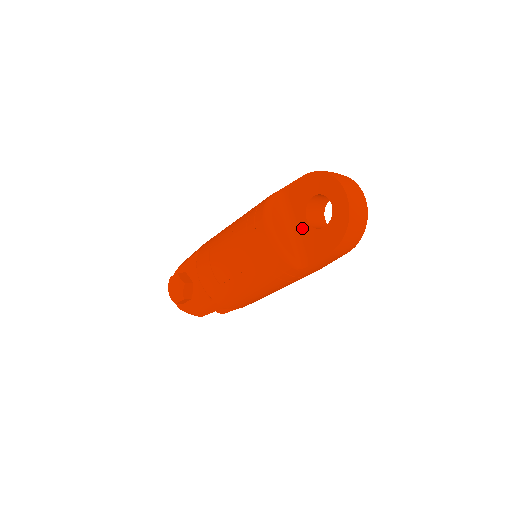
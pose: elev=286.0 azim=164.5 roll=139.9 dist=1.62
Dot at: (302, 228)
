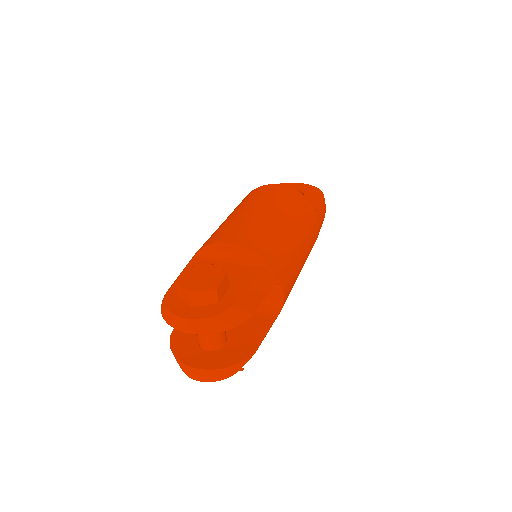
Dot at: occluded
